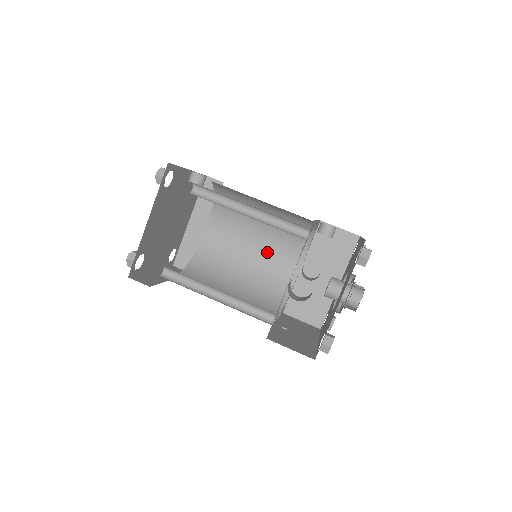
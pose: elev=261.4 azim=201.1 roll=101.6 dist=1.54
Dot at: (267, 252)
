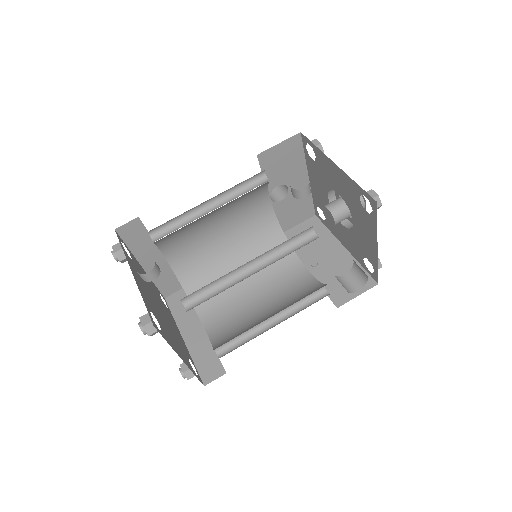
Dot at: (233, 219)
